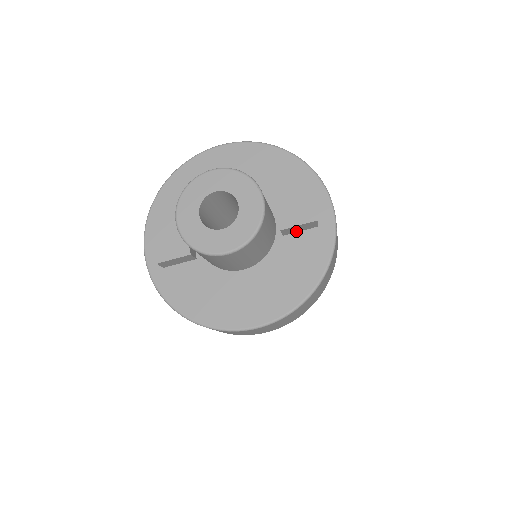
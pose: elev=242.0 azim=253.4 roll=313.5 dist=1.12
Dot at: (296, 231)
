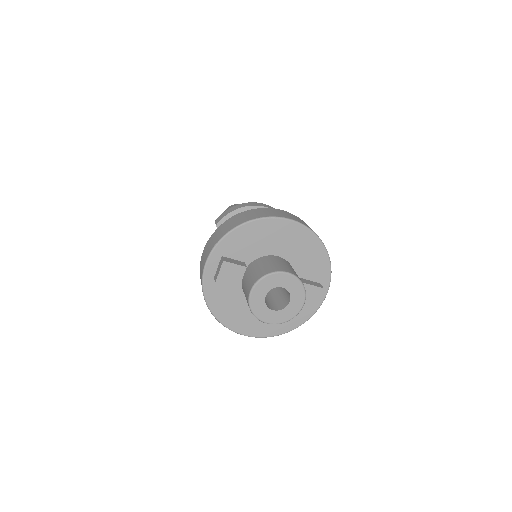
Dot at: occluded
